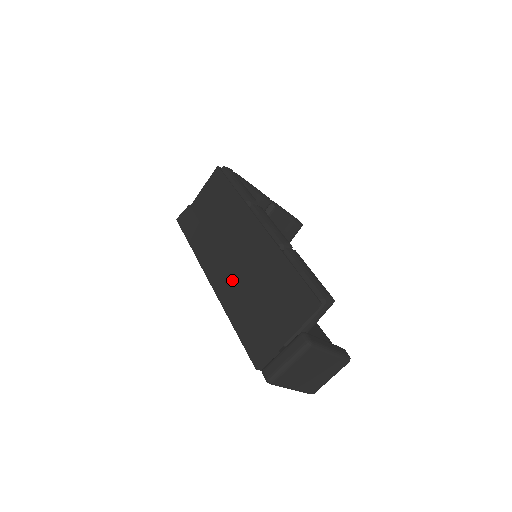
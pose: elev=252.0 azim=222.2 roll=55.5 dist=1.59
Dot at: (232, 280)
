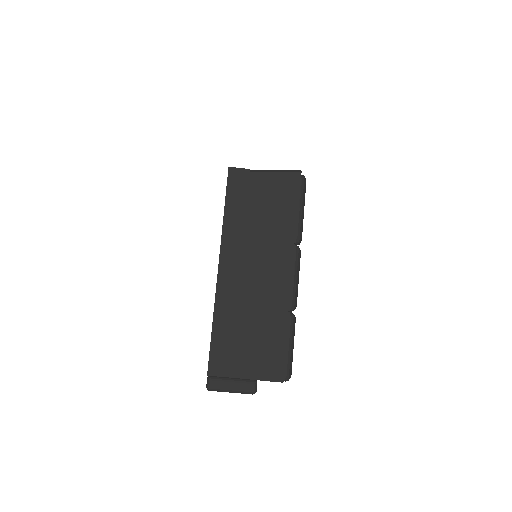
Dot at: (237, 290)
